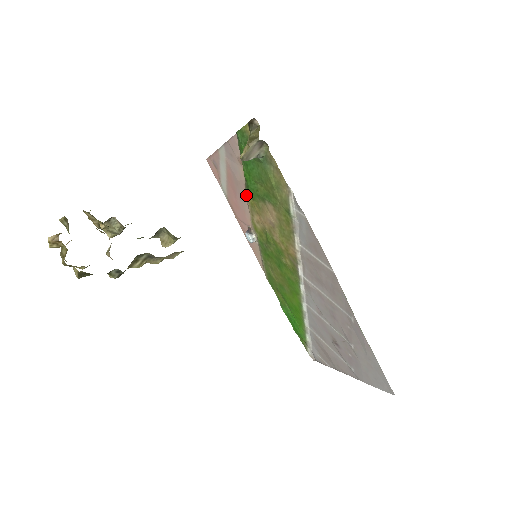
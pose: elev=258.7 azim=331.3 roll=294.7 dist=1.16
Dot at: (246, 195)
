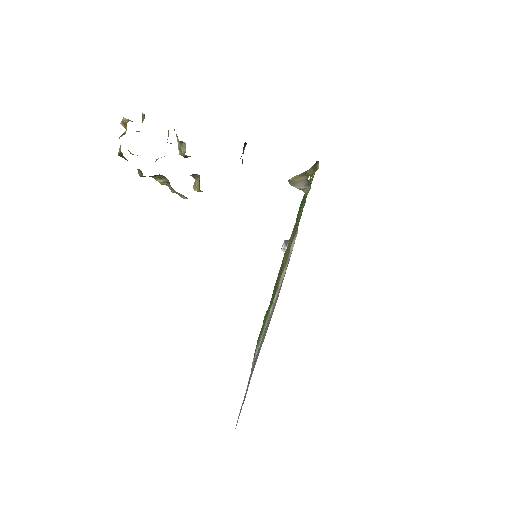
Dot at: occluded
